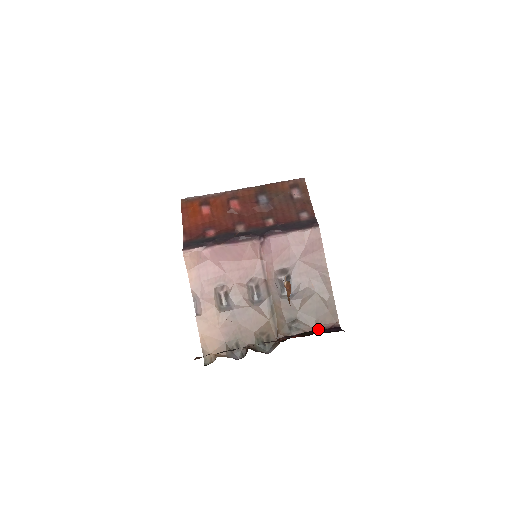
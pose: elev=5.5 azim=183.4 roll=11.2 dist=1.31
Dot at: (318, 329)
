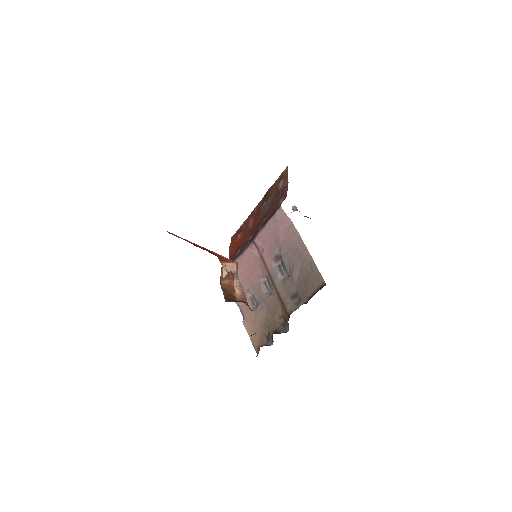
Dot at: (312, 295)
